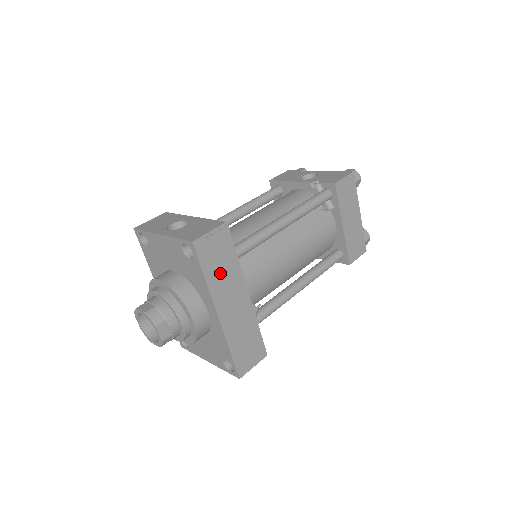
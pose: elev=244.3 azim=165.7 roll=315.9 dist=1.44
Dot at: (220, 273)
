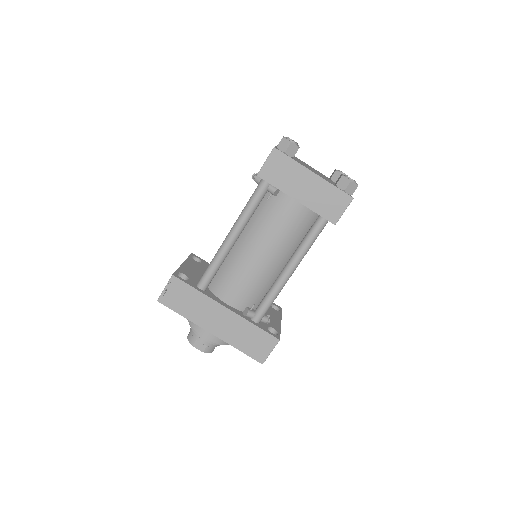
Dot at: (191, 307)
